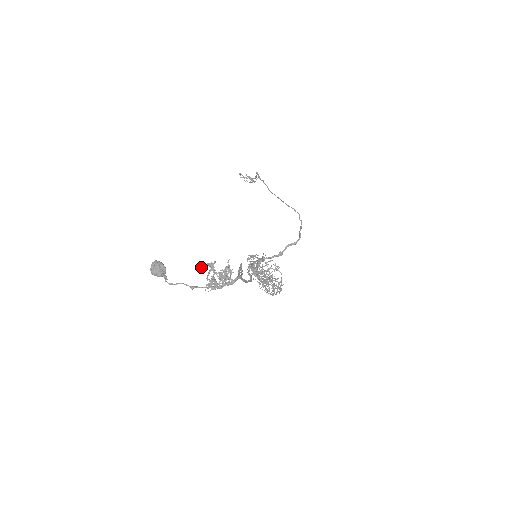
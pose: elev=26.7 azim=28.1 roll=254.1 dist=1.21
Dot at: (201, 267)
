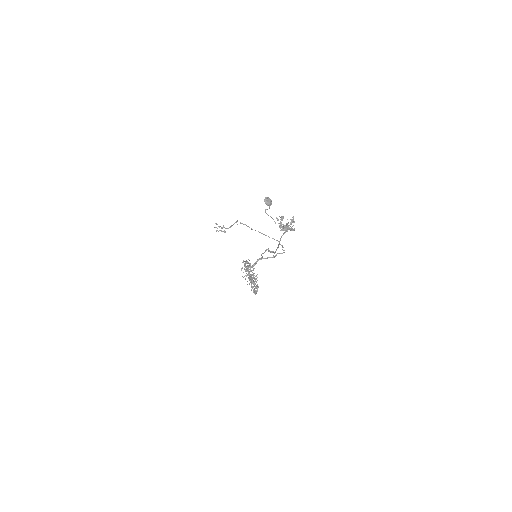
Dot at: (276, 217)
